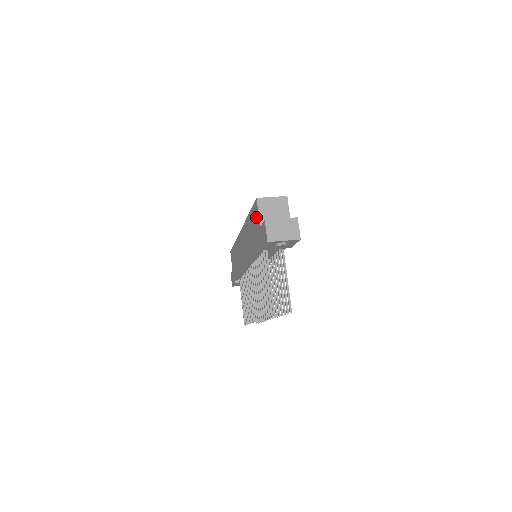
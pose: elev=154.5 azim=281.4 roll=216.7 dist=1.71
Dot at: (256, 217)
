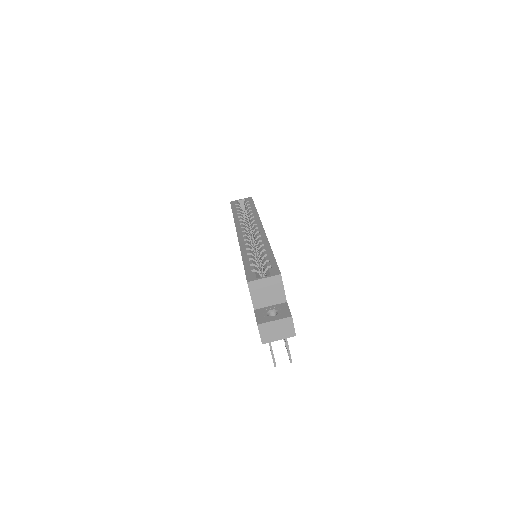
Dot at: occluded
